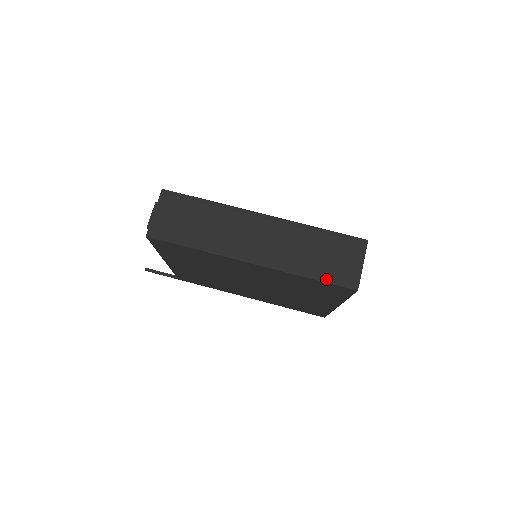
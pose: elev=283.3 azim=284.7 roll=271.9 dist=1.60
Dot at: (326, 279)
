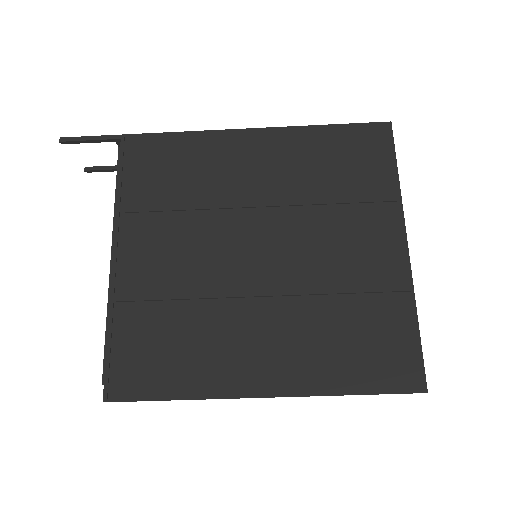
Dot at: occluded
